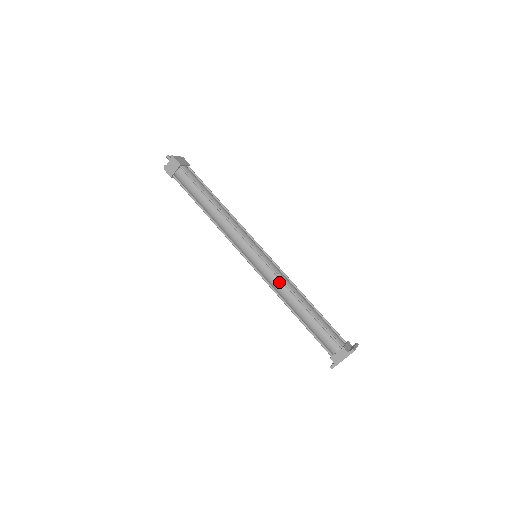
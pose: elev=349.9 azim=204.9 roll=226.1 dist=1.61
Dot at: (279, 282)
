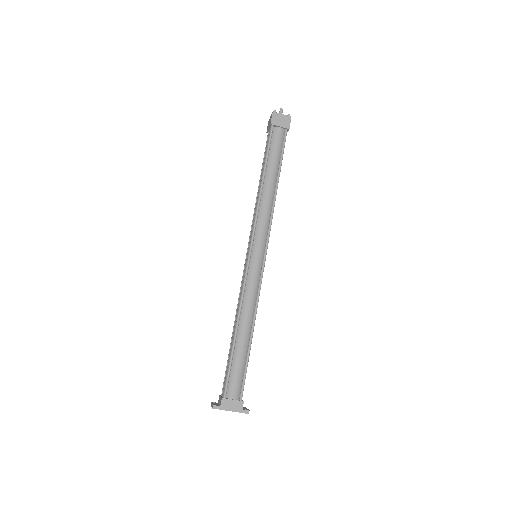
Dot at: (254, 296)
